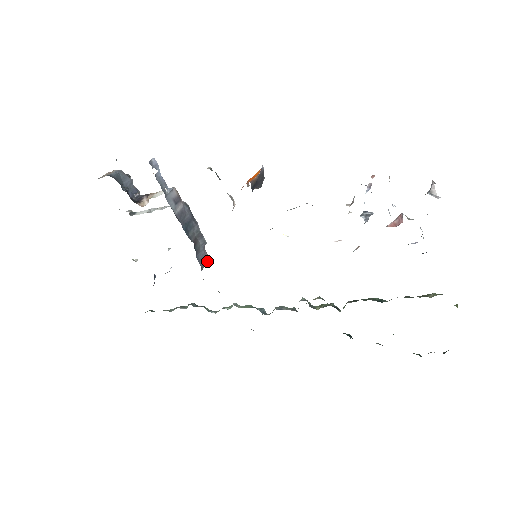
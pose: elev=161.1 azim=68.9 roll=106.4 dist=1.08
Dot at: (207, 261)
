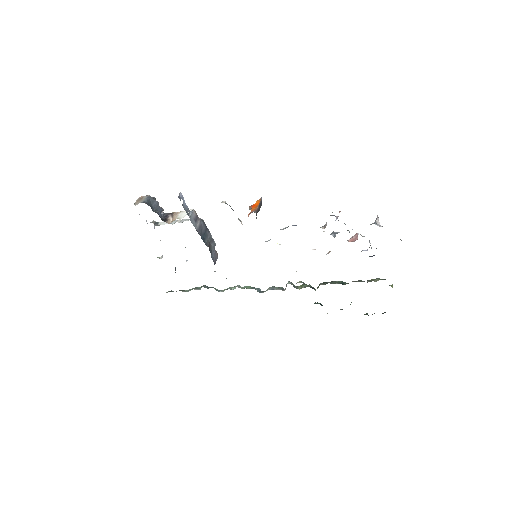
Dot at: (217, 257)
